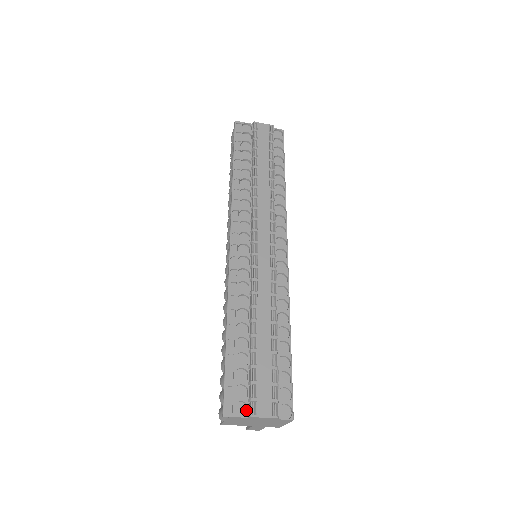
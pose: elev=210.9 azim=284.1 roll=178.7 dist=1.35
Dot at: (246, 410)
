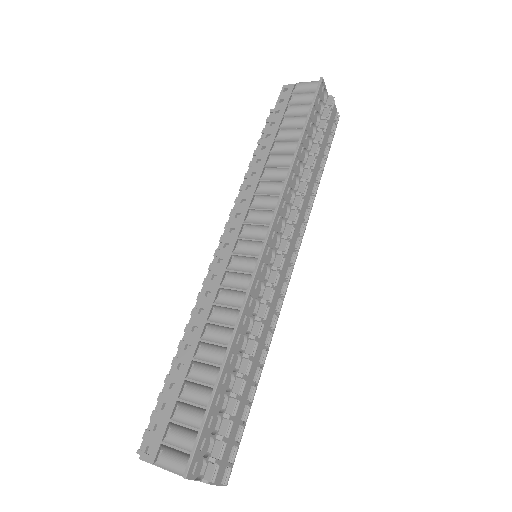
Dot at: (201, 469)
